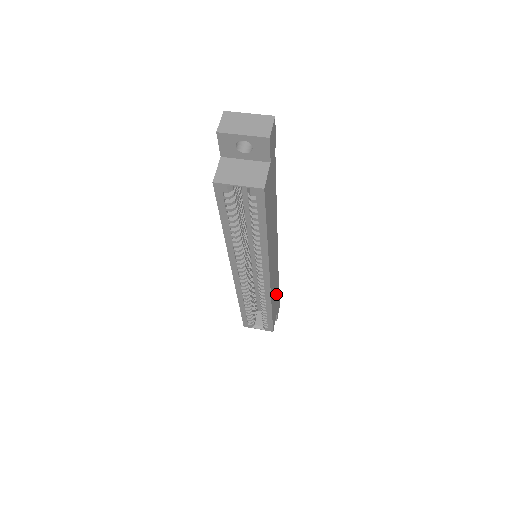
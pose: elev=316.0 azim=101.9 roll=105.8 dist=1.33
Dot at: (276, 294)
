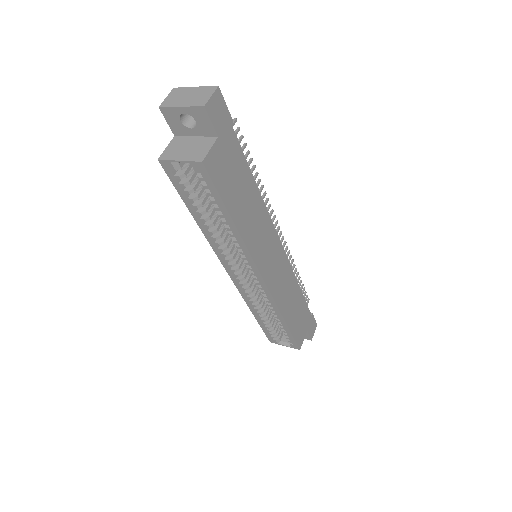
Dot at: (297, 306)
